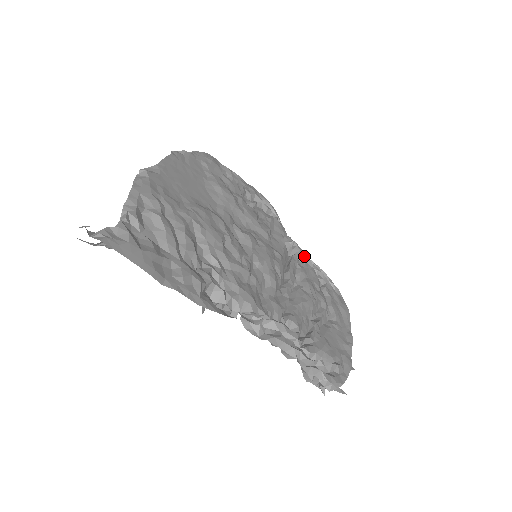
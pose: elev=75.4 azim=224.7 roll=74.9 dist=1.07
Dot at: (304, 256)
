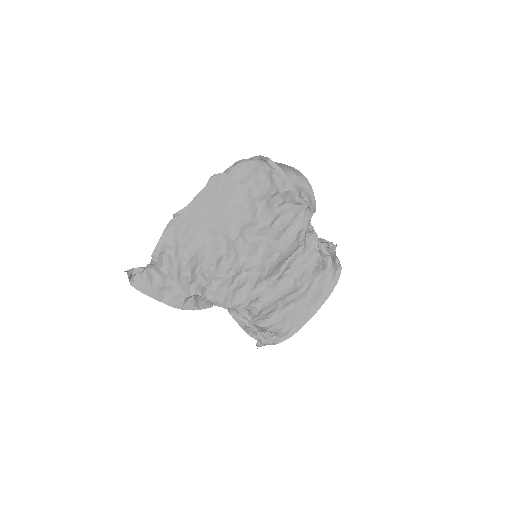
Dot at: (314, 245)
